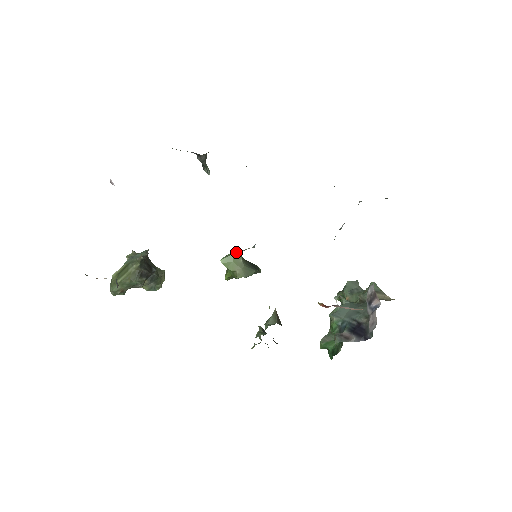
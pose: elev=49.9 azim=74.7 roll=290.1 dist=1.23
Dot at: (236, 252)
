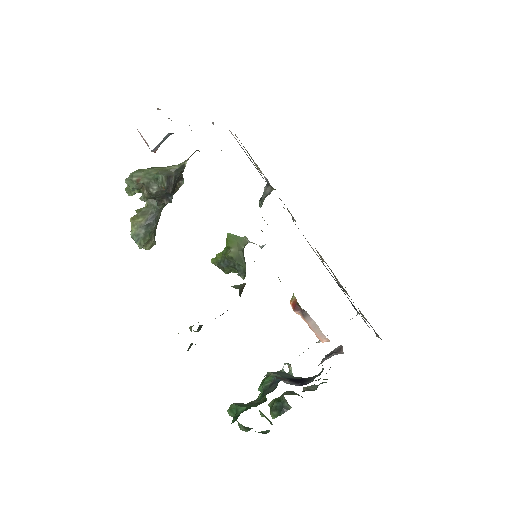
Dot at: (245, 238)
